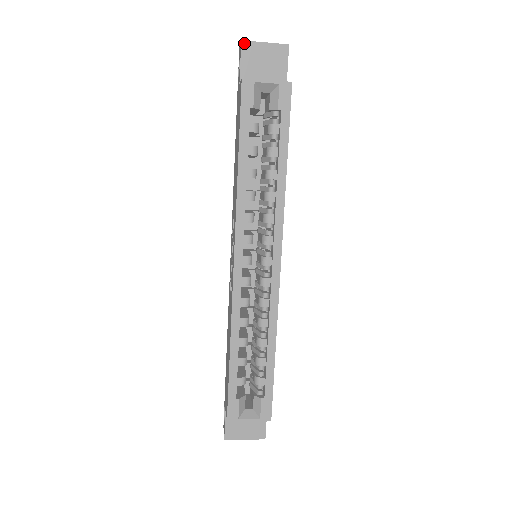
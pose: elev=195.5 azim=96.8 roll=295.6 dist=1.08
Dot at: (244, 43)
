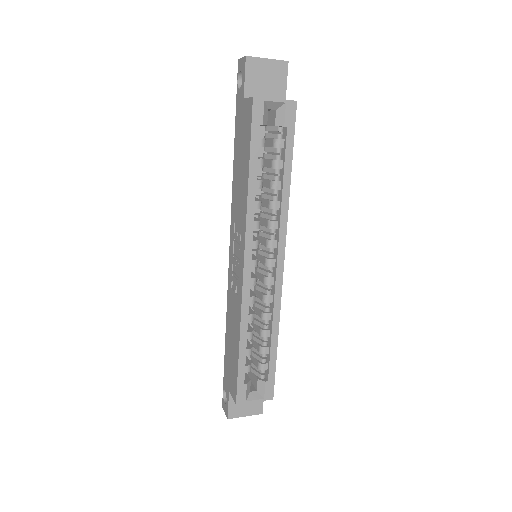
Dot at: (248, 59)
